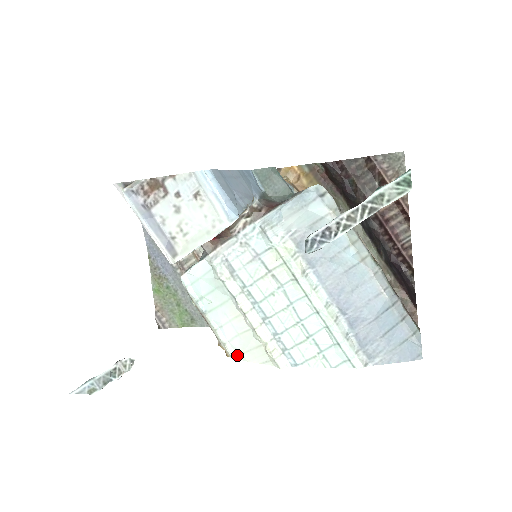
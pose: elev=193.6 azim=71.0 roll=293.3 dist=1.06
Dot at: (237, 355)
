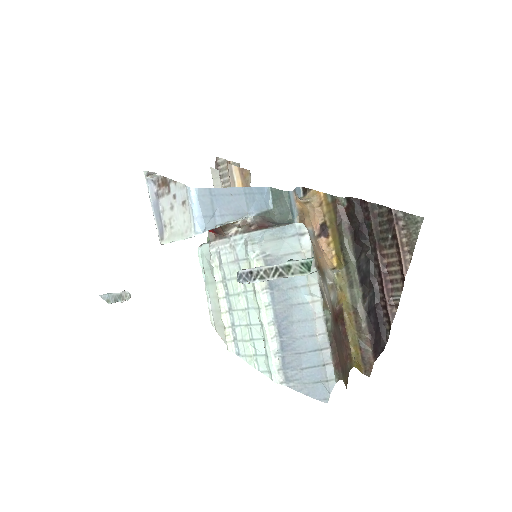
Dot at: (214, 324)
